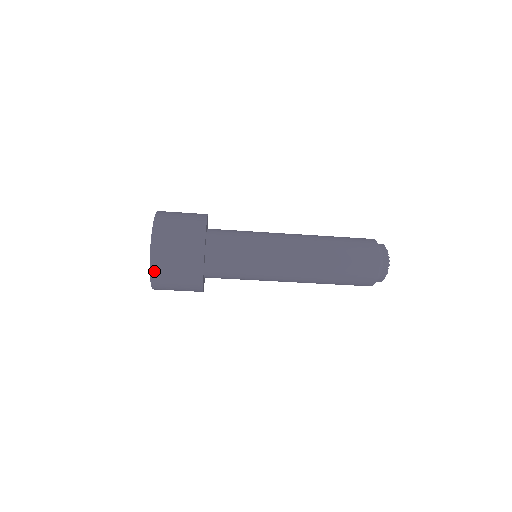
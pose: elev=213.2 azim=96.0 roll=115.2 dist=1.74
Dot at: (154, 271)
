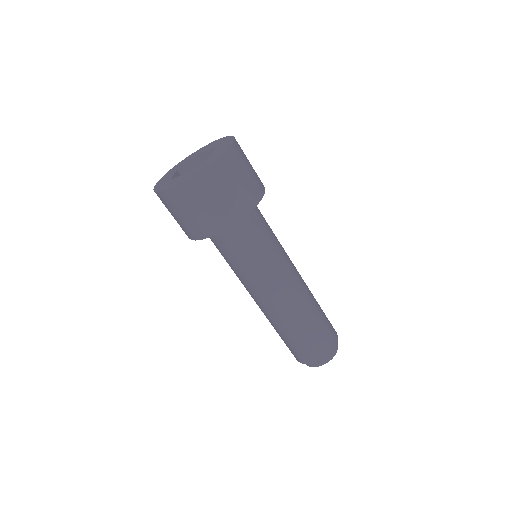
Dot at: (225, 158)
